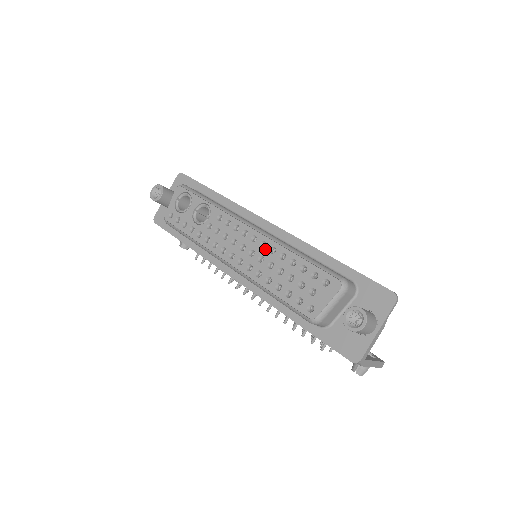
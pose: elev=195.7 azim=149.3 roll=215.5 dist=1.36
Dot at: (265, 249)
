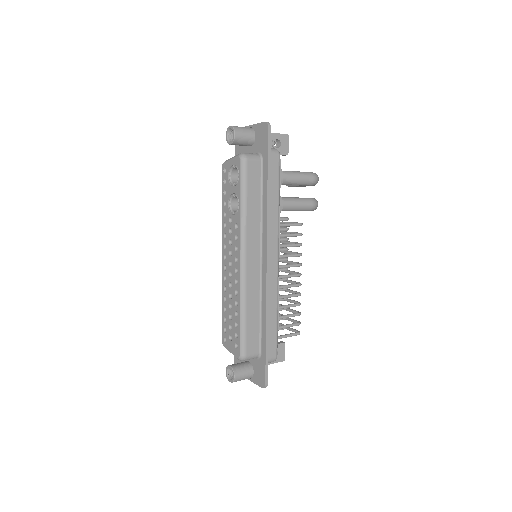
Dot at: (235, 285)
